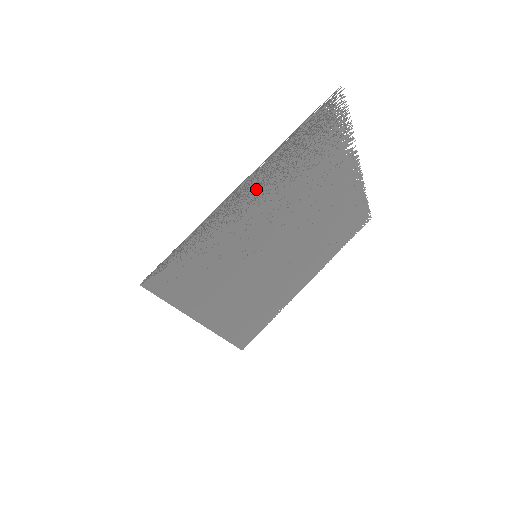
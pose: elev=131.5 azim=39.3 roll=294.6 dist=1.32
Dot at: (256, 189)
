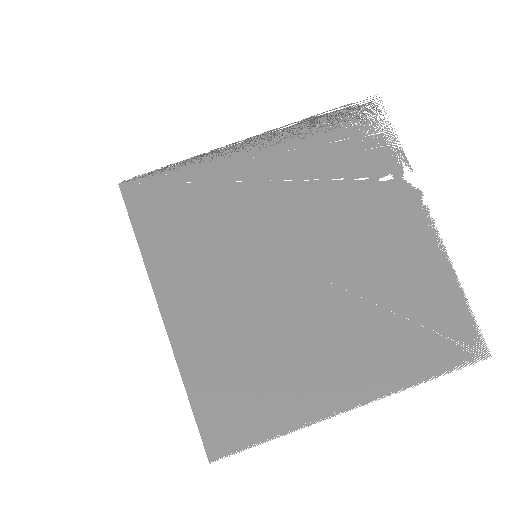
Dot at: (265, 156)
